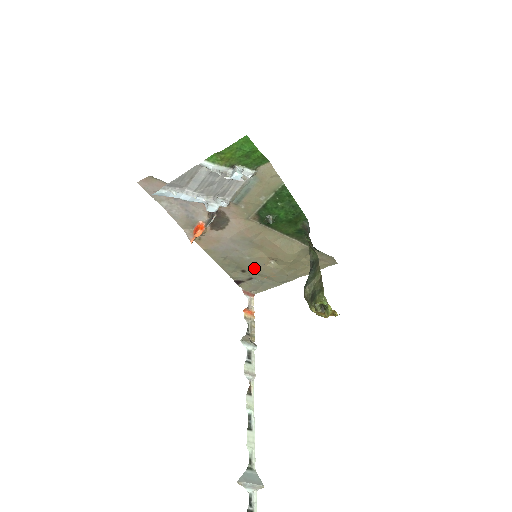
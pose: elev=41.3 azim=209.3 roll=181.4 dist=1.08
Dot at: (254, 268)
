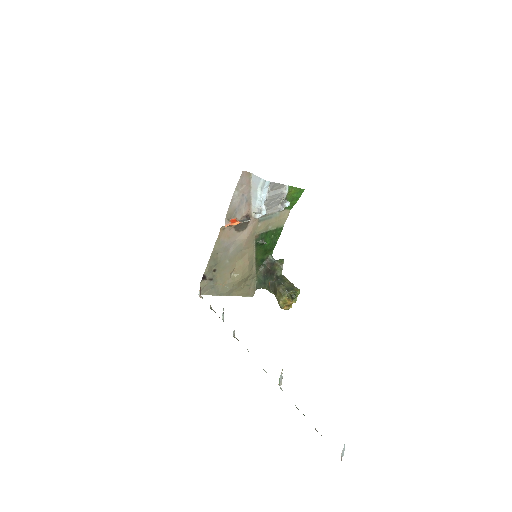
Dot at: (222, 272)
